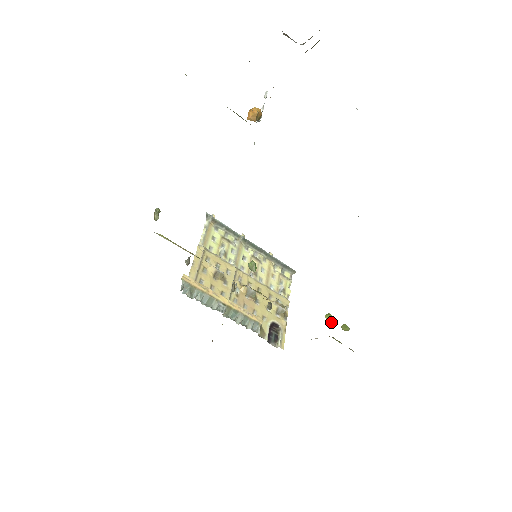
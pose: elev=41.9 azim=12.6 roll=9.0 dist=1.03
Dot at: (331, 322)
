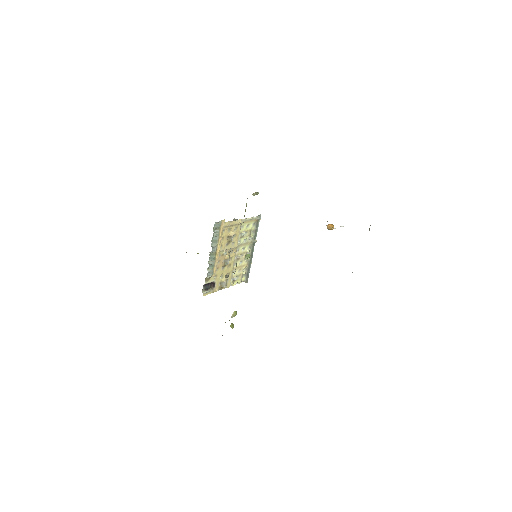
Dot at: (233, 315)
